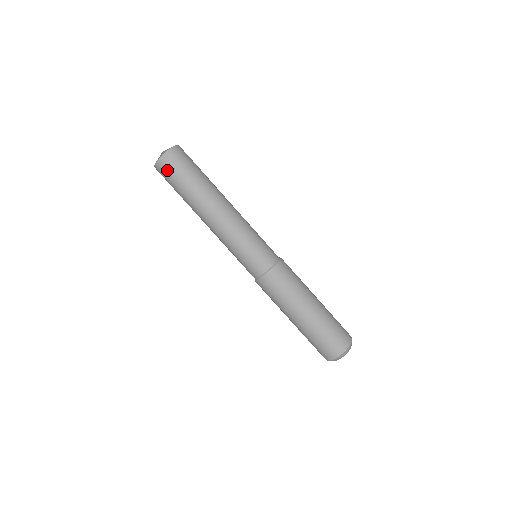
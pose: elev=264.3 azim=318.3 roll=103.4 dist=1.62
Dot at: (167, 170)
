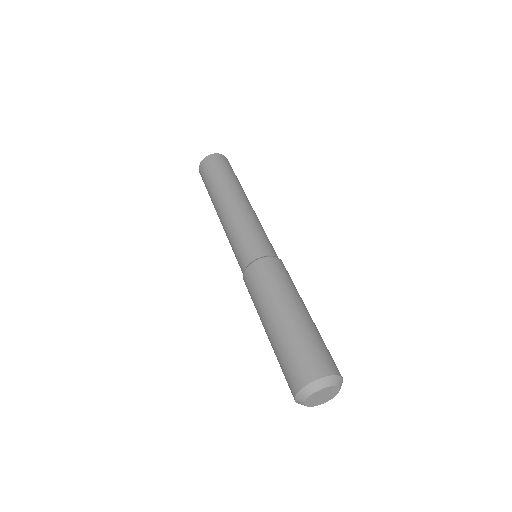
Dot at: (222, 161)
